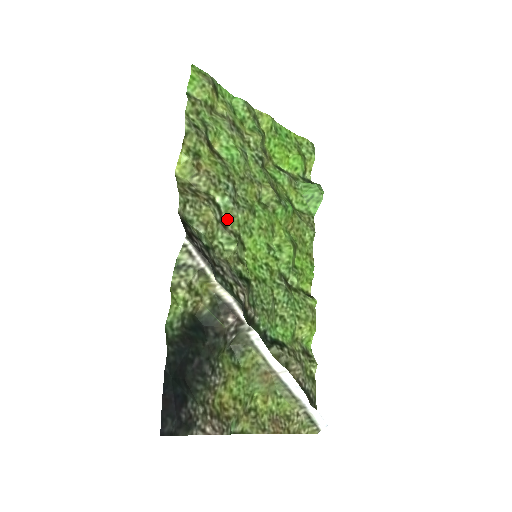
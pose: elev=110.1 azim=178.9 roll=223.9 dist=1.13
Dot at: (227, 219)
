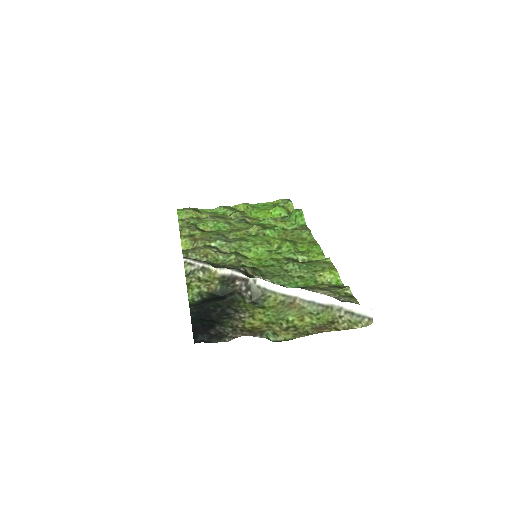
Dot at: (225, 250)
